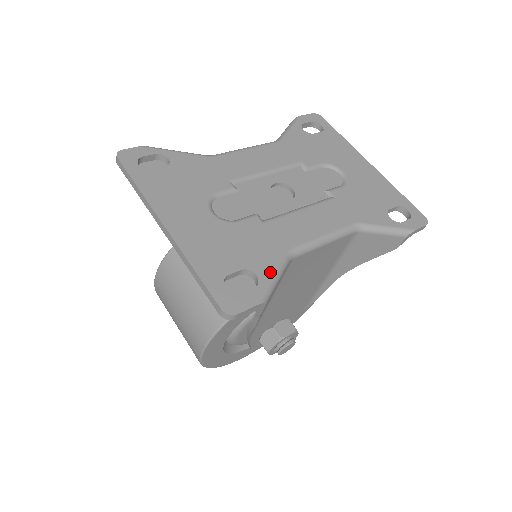
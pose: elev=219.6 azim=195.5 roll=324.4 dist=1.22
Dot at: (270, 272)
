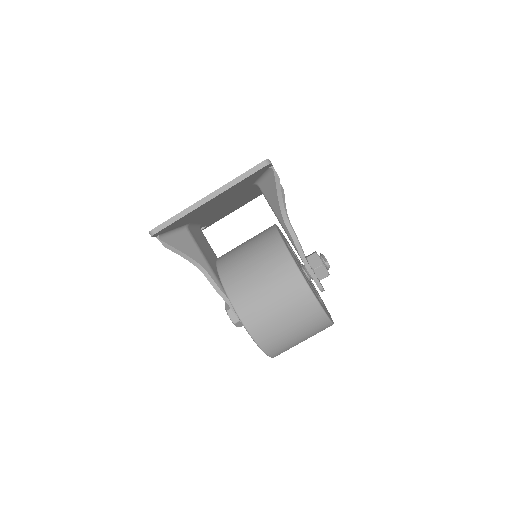
Dot at: occluded
